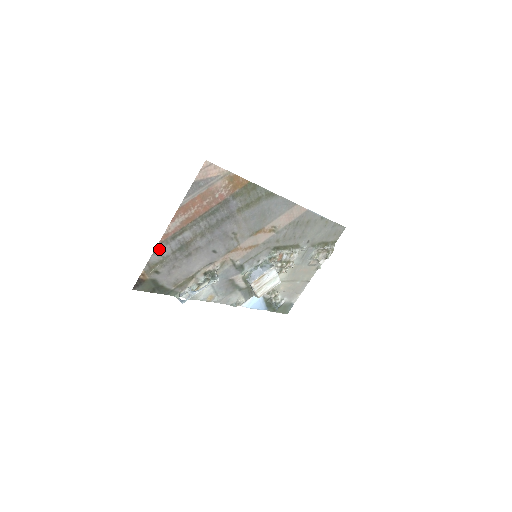
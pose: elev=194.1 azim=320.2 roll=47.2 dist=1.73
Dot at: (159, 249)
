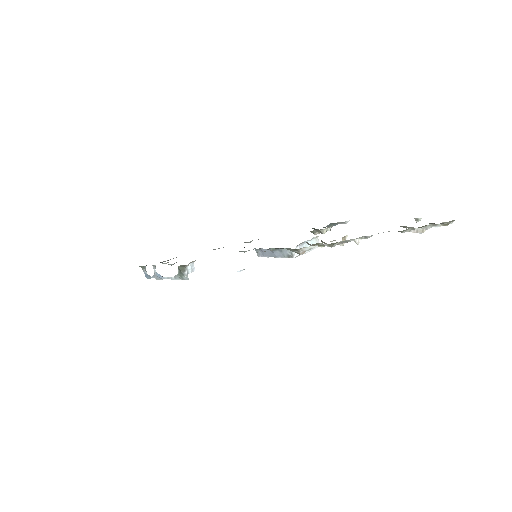
Dot at: occluded
